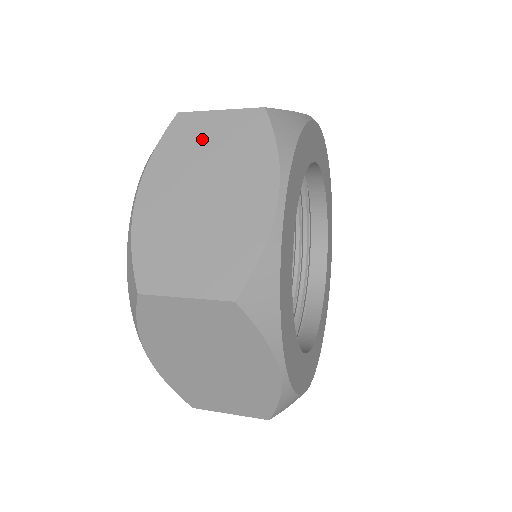
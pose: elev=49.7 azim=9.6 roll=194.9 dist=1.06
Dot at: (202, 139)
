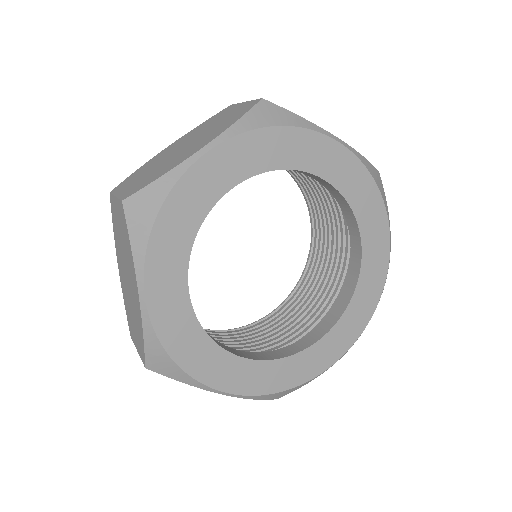
Dot at: (220, 117)
